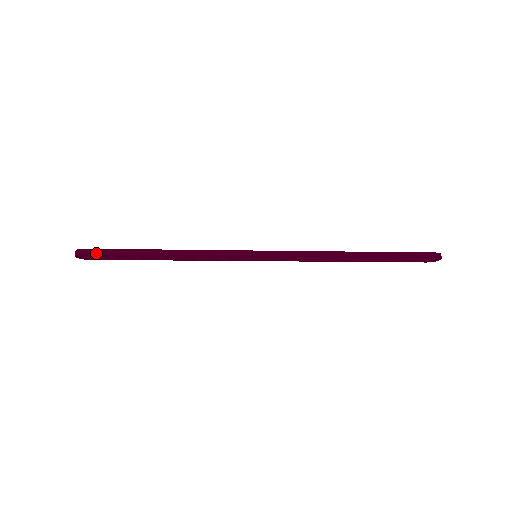
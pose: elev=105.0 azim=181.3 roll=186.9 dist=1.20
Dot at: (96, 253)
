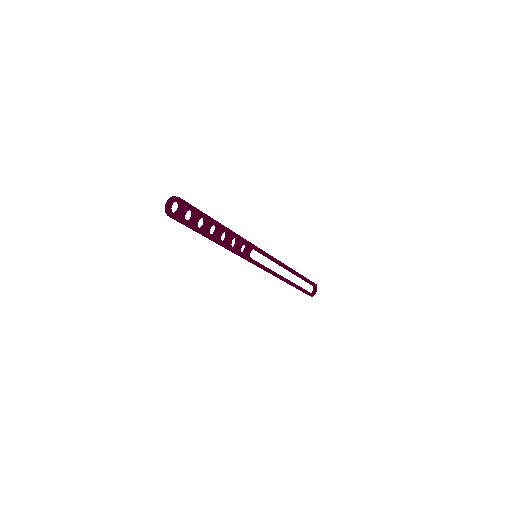
Dot at: (187, 202)
